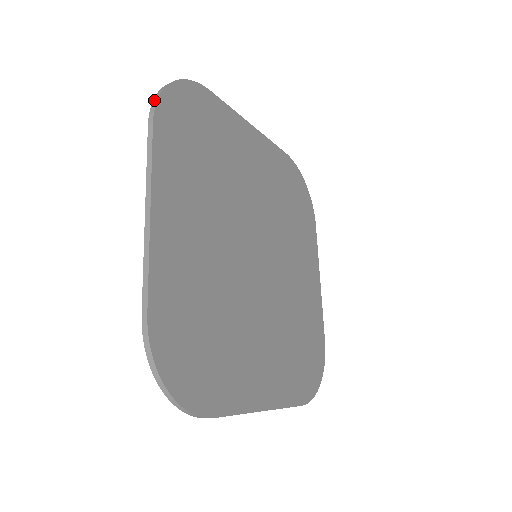
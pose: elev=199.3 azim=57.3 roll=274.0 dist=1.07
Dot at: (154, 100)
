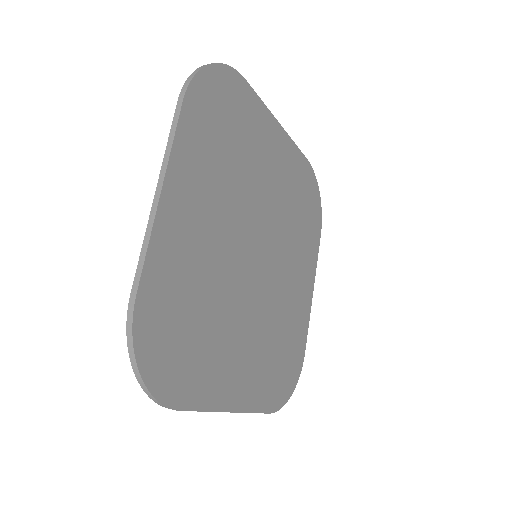
Dot at: (189, 78)
